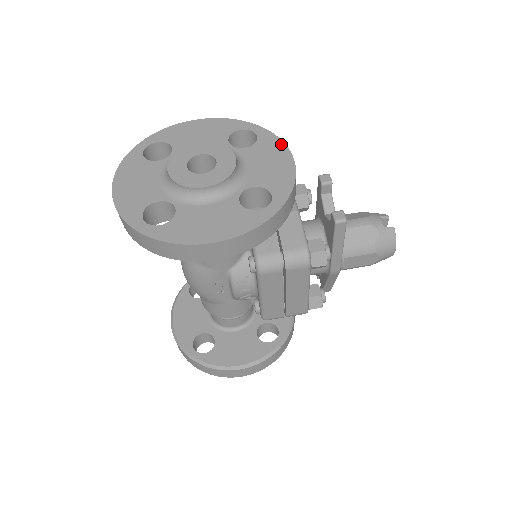
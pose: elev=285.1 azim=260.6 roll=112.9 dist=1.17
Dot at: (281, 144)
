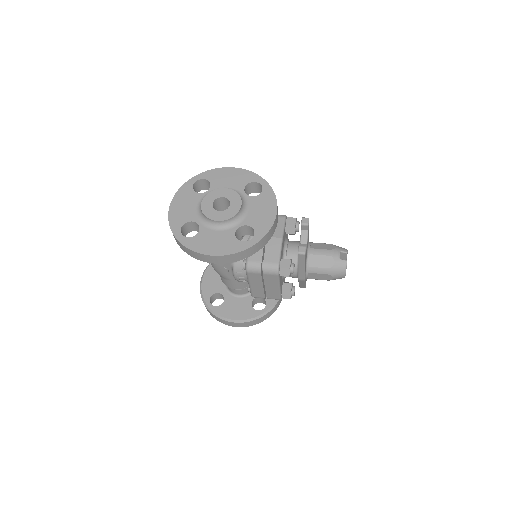
Dot at: (274, 199)
